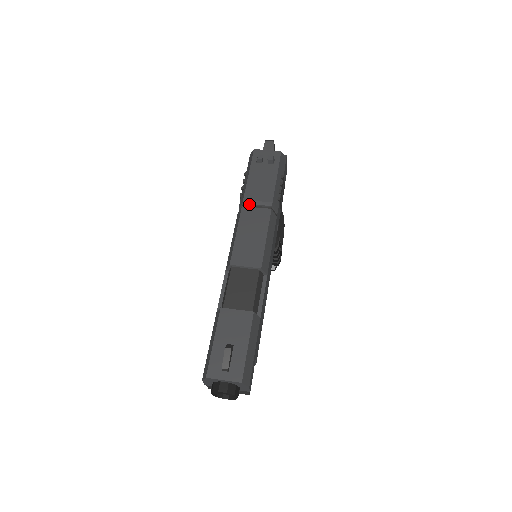
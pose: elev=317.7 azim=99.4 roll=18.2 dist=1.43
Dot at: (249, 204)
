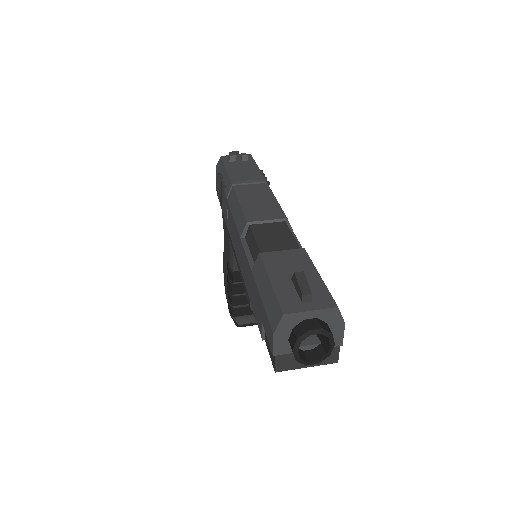
Dot at: (240, 184)
